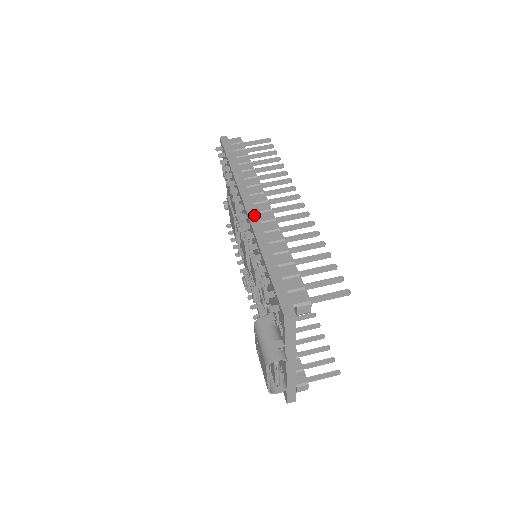
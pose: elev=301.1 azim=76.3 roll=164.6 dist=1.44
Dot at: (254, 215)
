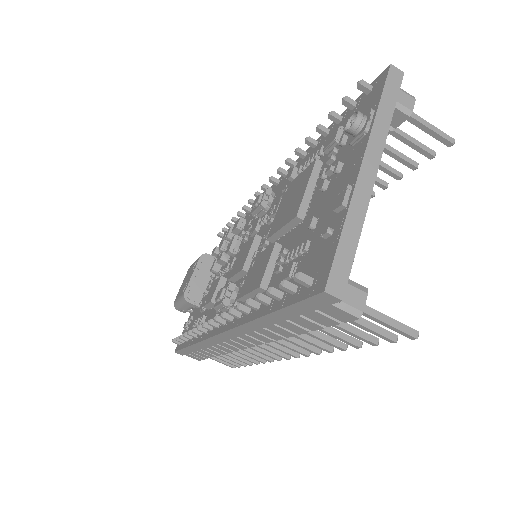
Dot at: (218, 341)
